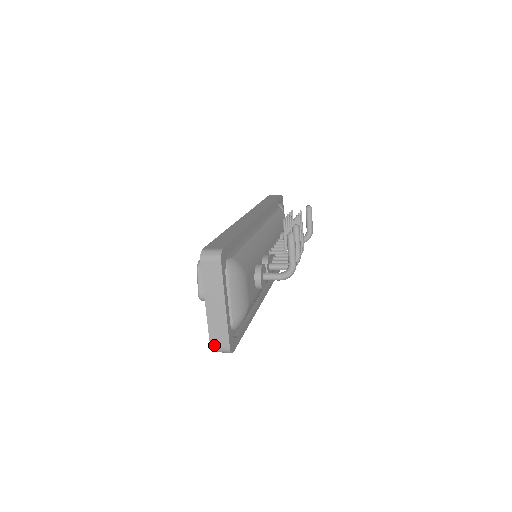
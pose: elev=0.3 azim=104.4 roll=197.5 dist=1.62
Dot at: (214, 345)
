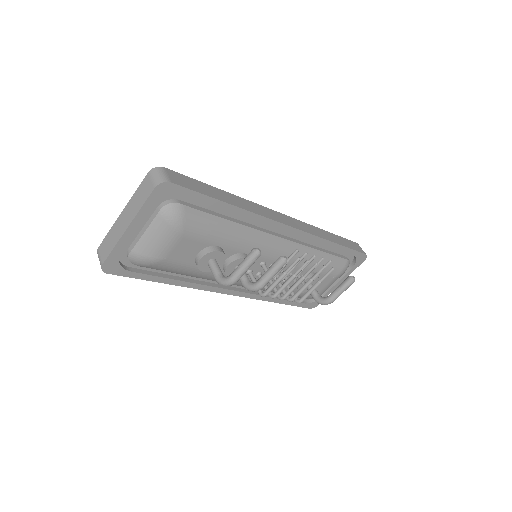
Dot at: (100, 250)
